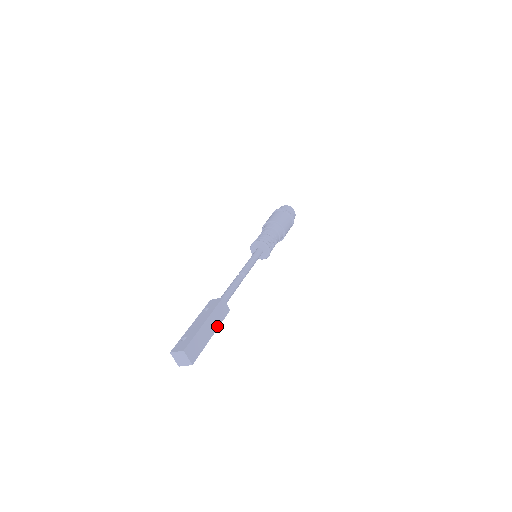
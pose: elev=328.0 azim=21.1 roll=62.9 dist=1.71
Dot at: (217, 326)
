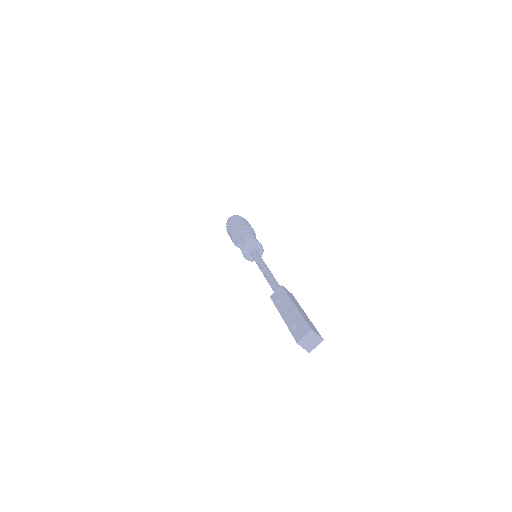
Dot at: (300, 307)
